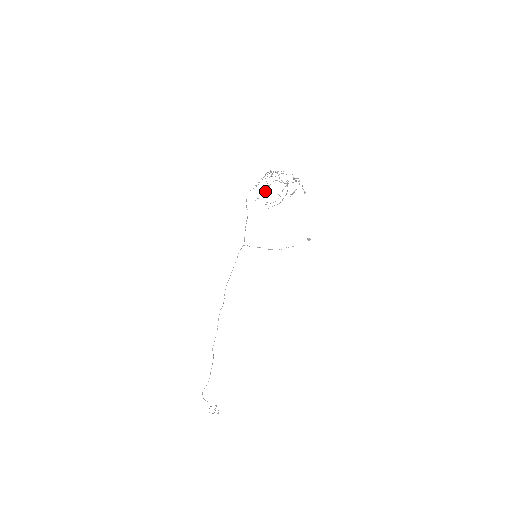
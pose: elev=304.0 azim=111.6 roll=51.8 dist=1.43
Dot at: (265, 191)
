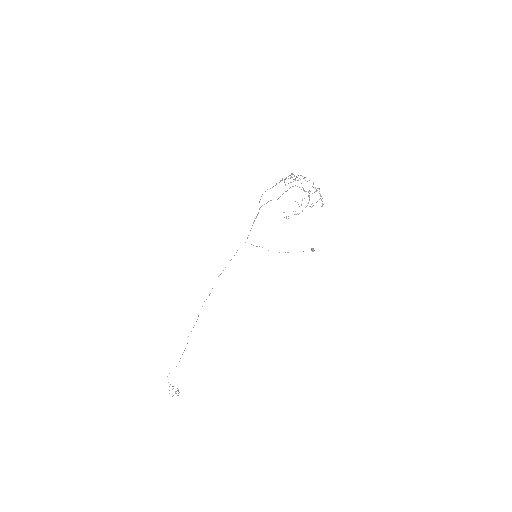
Dot at: (282, 194)
